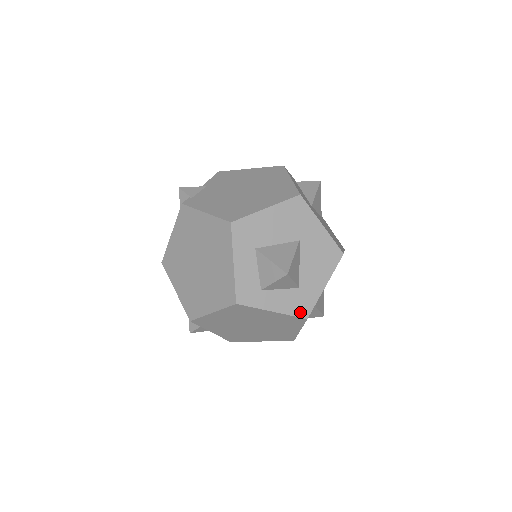
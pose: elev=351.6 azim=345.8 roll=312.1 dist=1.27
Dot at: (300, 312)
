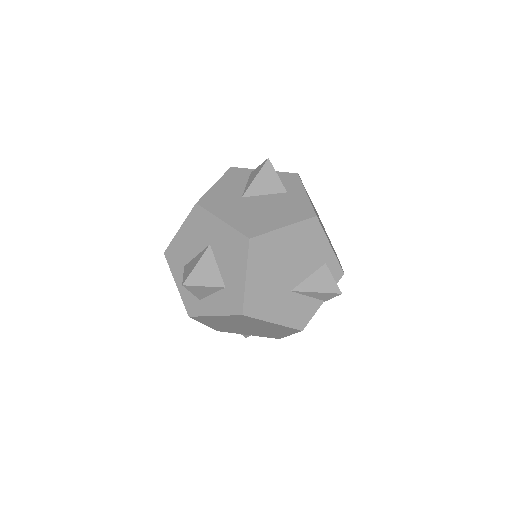
Dot at: (234, 310)
